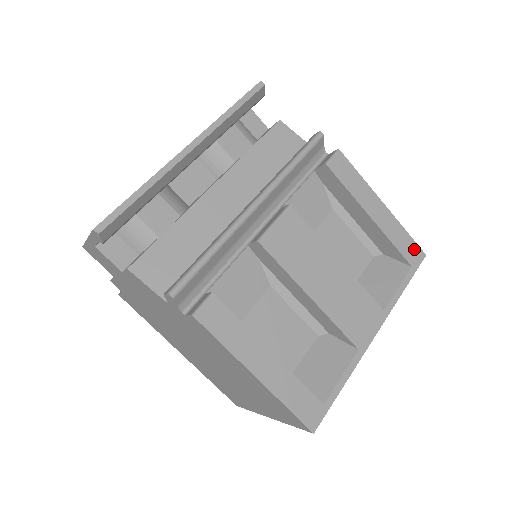
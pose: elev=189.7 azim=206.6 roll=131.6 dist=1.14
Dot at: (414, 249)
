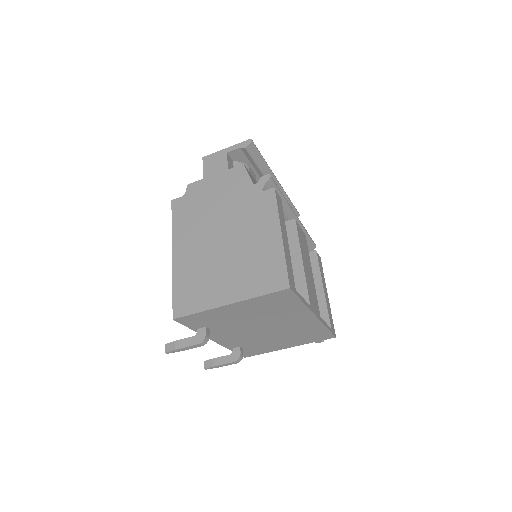
Dot at: (333, 326)
